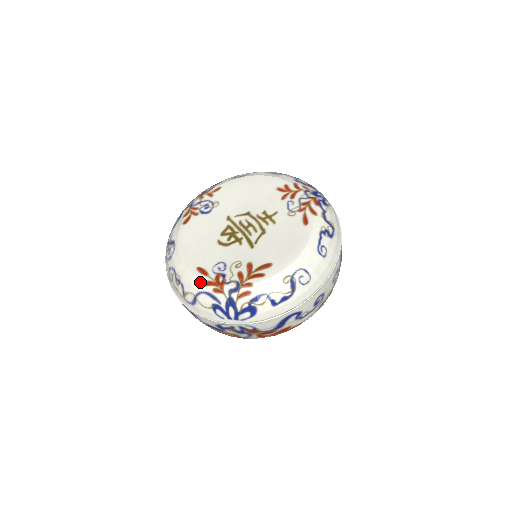
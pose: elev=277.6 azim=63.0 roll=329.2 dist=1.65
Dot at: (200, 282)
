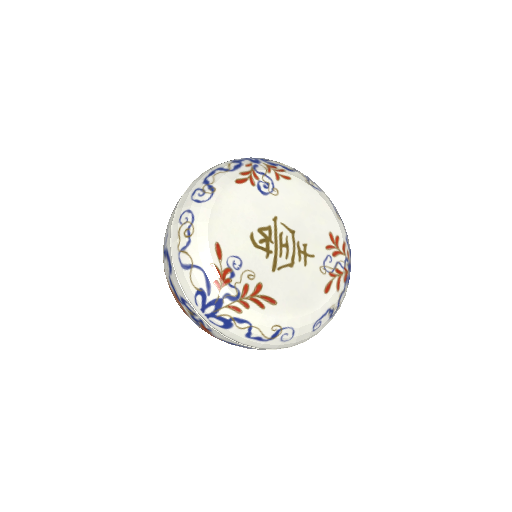
Dot at: (209, 260)
